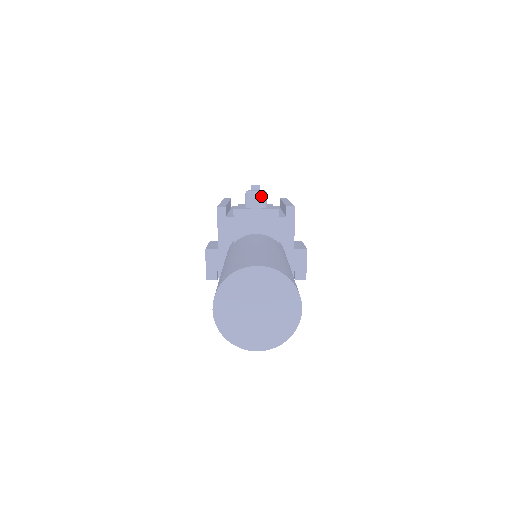
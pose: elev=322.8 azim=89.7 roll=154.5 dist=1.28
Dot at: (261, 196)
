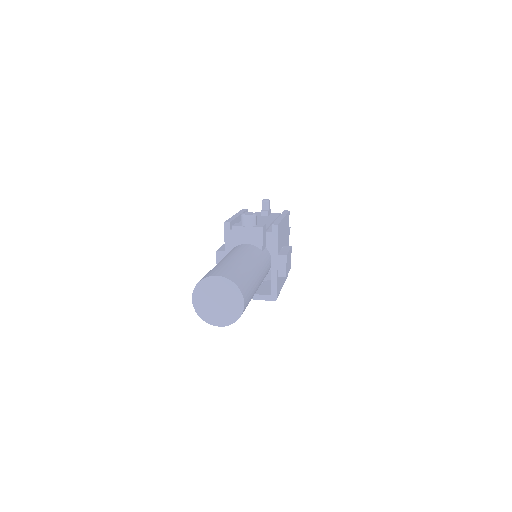
Dot at: (251, 218)
